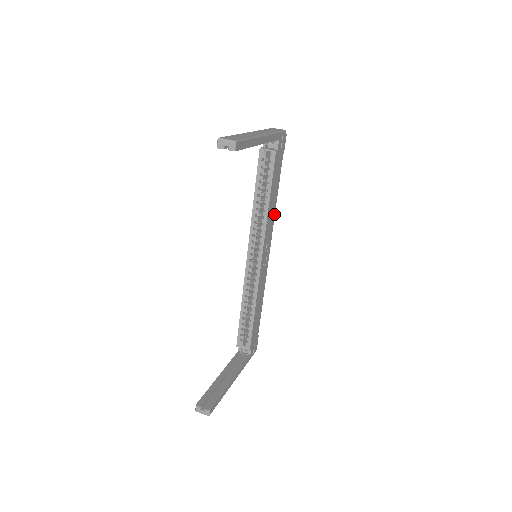
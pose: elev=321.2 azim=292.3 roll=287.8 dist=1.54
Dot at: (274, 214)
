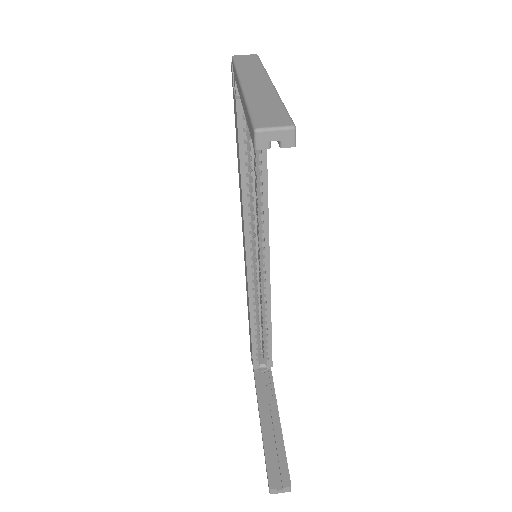
Dot at: occluded
